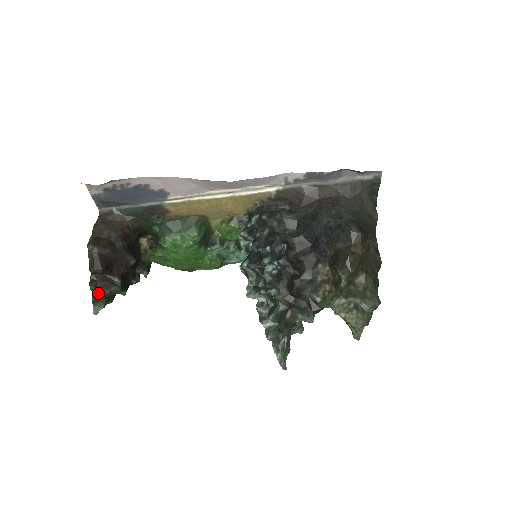
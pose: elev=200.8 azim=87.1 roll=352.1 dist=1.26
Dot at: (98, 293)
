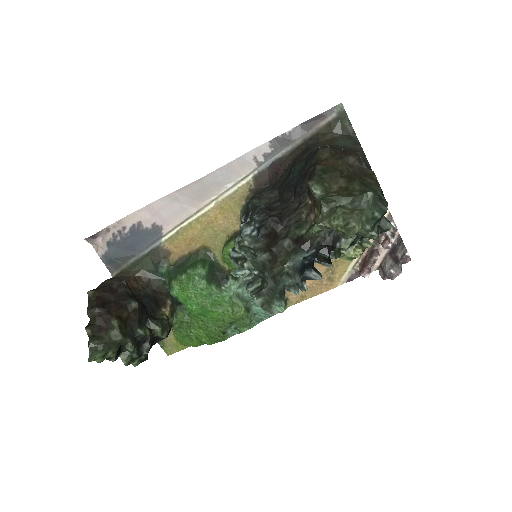
Dot at: (94, 337)
